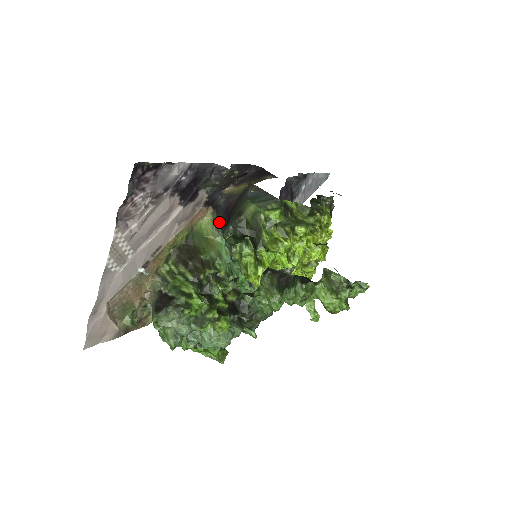
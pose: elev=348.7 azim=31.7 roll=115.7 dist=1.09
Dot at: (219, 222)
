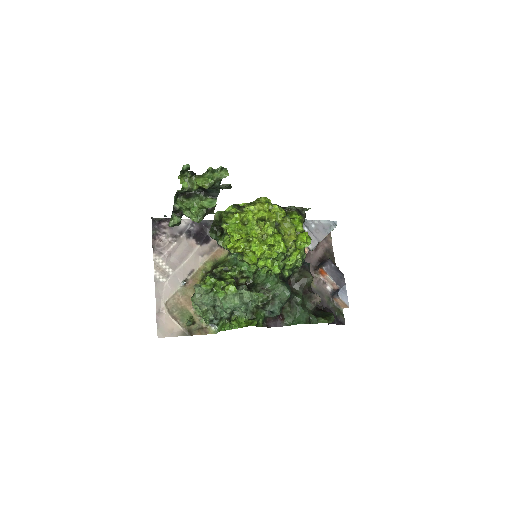
Dot at: occluded
